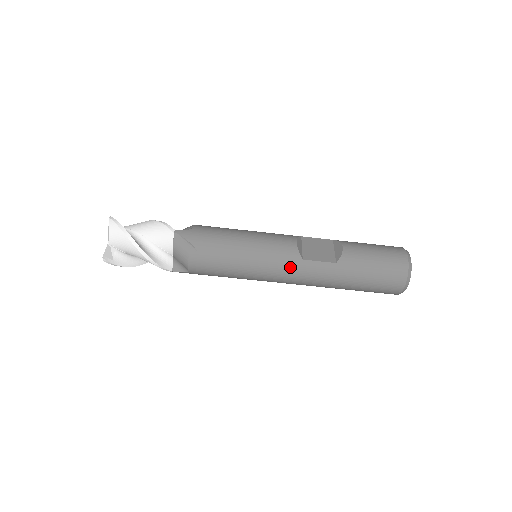
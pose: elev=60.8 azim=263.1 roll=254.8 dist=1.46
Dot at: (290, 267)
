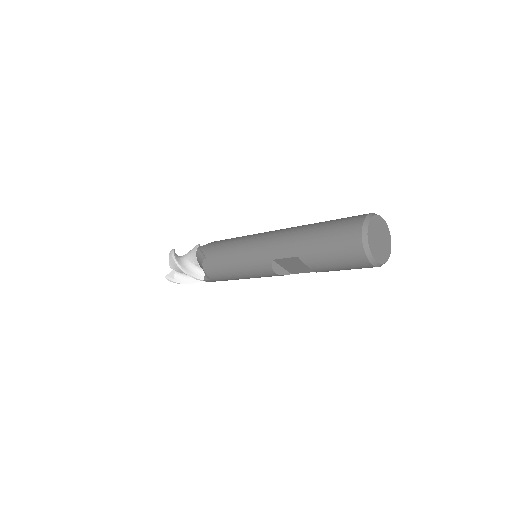
Dot at: occluded
